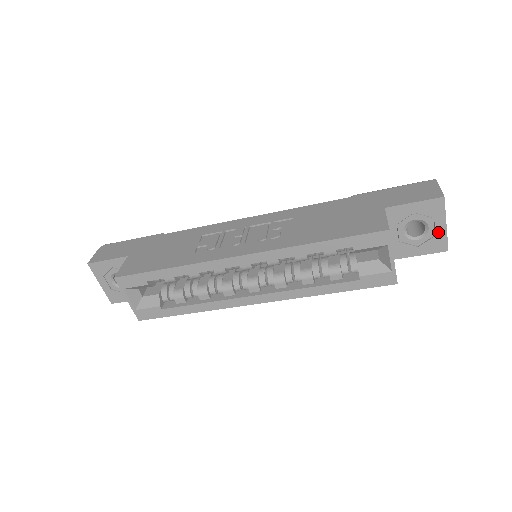
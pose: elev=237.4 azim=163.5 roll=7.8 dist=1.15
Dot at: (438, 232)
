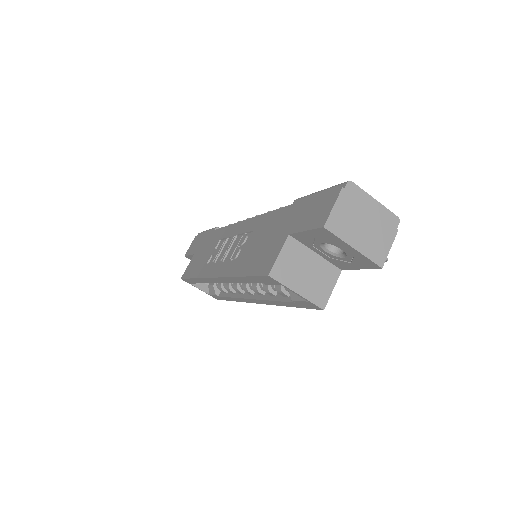
Dot at: (353, 253)
